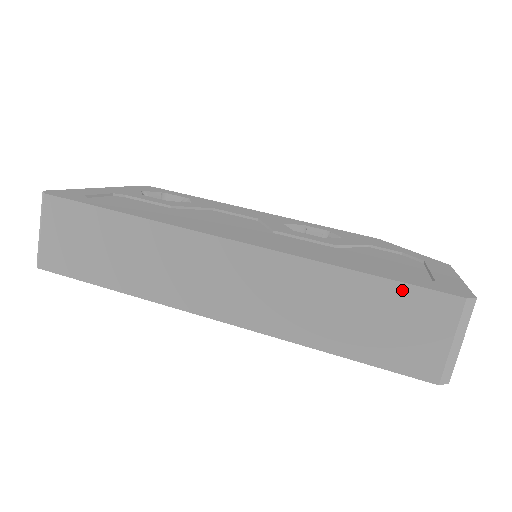
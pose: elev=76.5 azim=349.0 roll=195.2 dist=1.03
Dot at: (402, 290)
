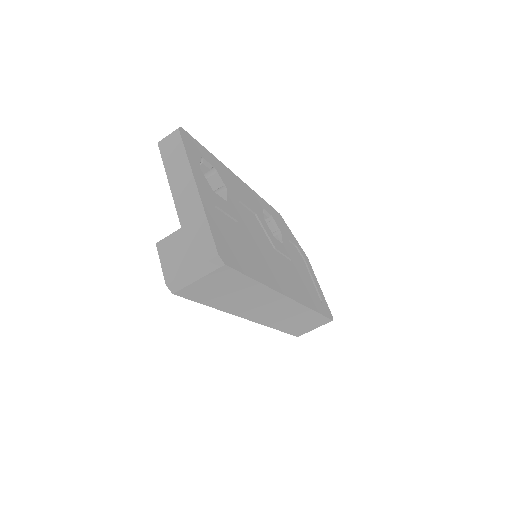
Dot at: (322, 318)
